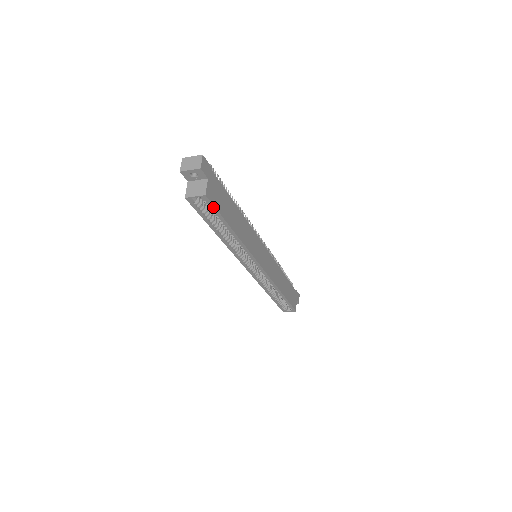
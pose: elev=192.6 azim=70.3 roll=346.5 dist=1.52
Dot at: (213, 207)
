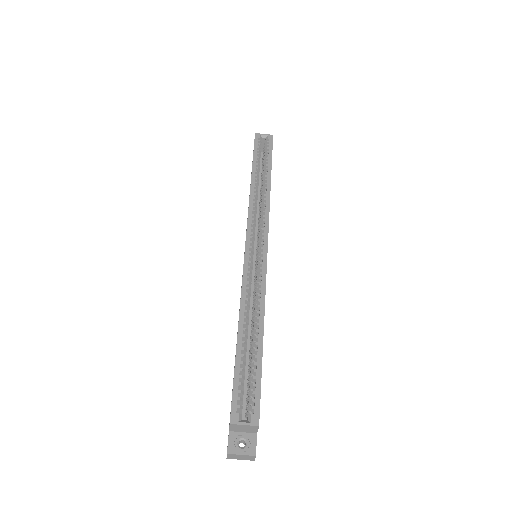
Dot at: (271, 147)
